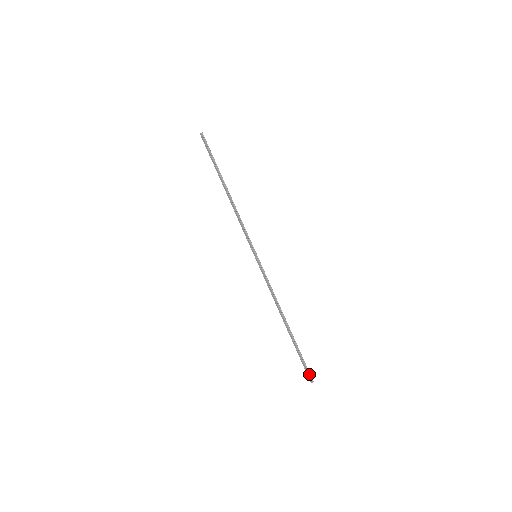
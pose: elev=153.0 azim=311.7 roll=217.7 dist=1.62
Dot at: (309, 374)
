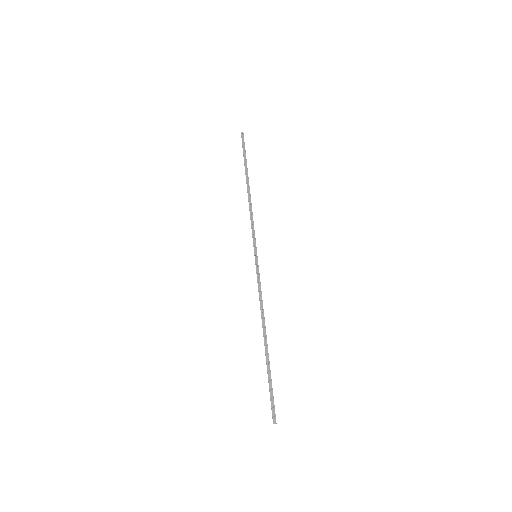
Dot at: (274, 410)
